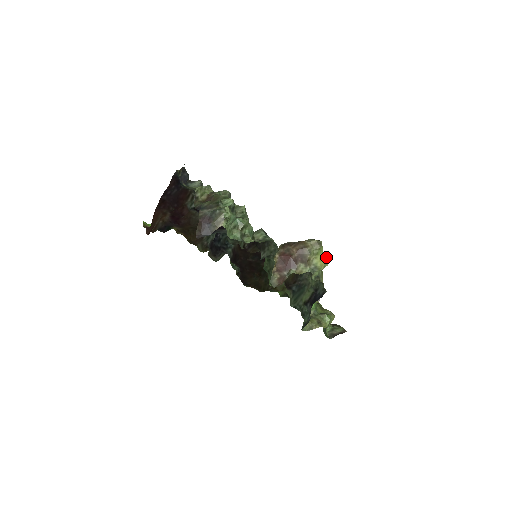
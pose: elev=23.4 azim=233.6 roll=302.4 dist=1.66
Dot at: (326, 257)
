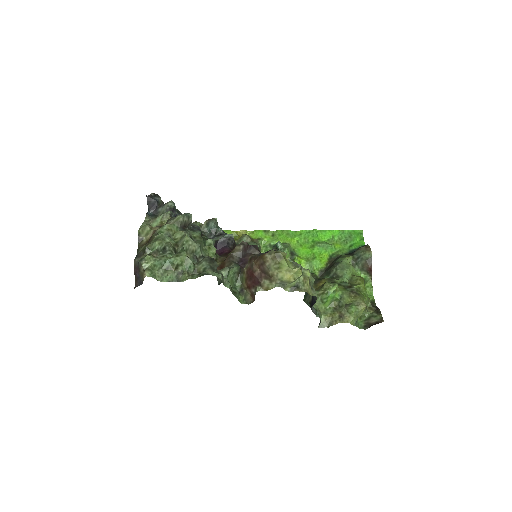
Dot at: (294, 268)
